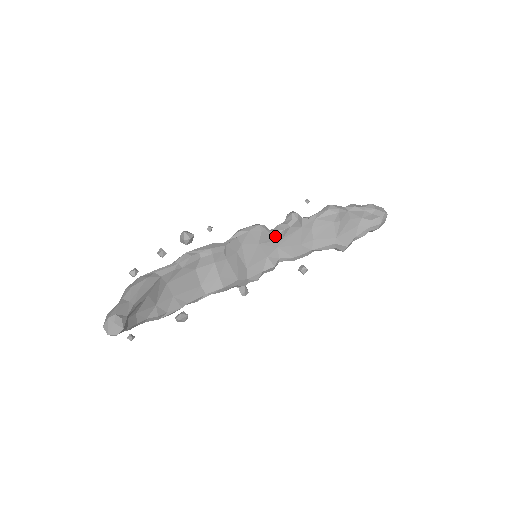
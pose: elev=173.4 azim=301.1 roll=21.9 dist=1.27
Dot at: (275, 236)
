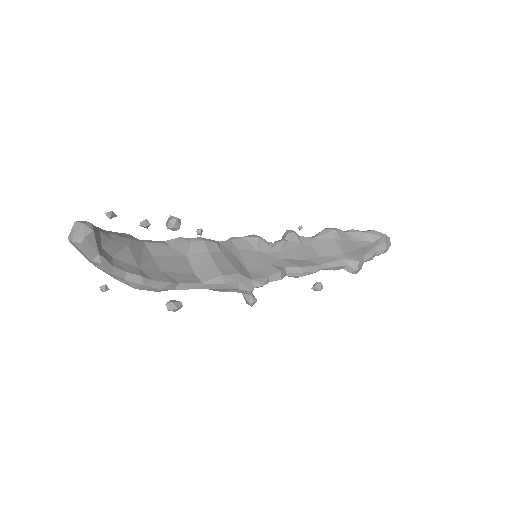
Dot at: (274, 246)
